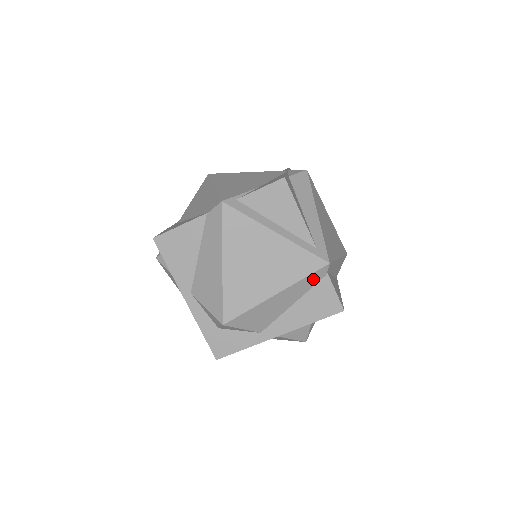
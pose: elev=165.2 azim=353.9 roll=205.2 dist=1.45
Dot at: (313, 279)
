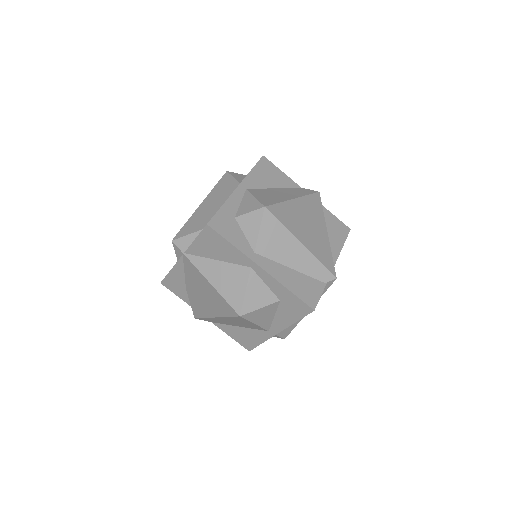
Dot at: (320, 272)
